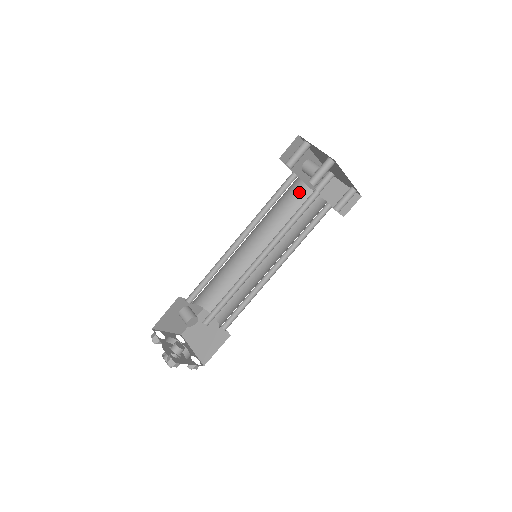
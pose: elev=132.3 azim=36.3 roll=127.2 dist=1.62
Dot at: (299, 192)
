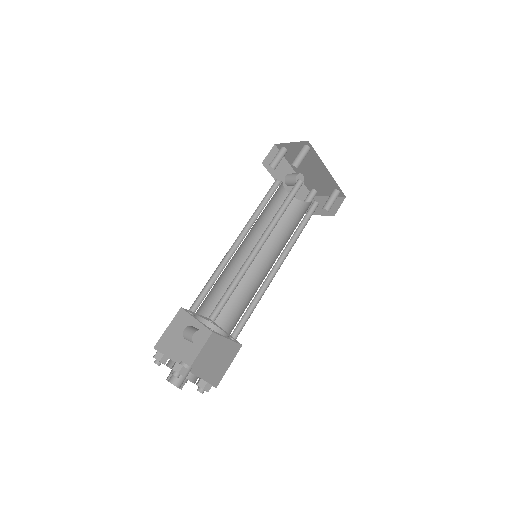
Dot at: occluded
